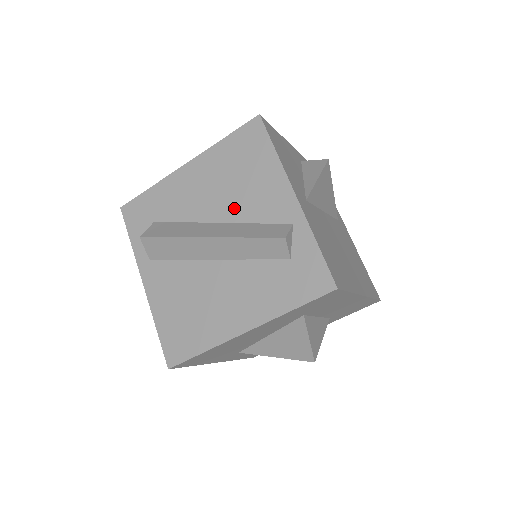
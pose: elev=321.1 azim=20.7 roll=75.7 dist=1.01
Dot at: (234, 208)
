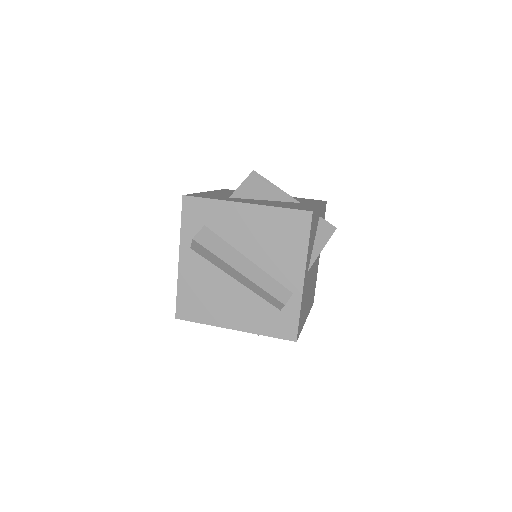
Dot at: (263, 258)
